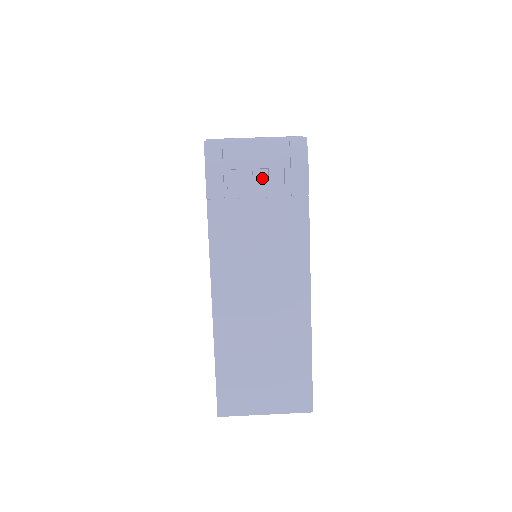
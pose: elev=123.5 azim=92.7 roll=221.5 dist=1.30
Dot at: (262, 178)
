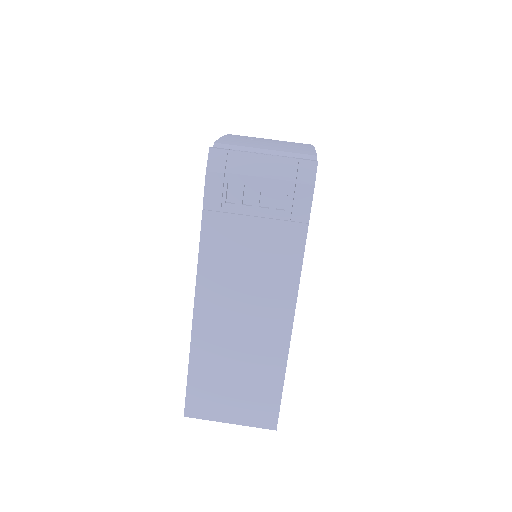
Dot at: (264, 196)
